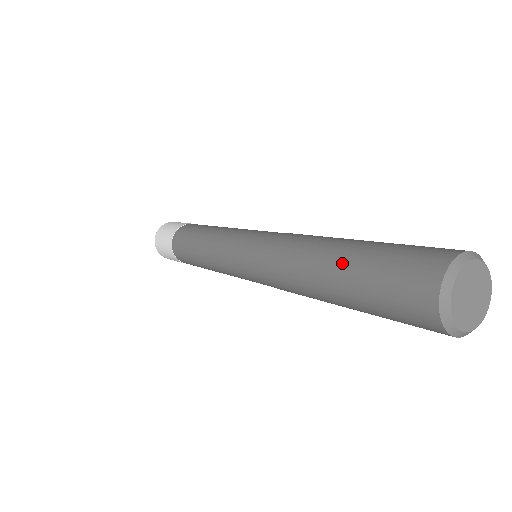
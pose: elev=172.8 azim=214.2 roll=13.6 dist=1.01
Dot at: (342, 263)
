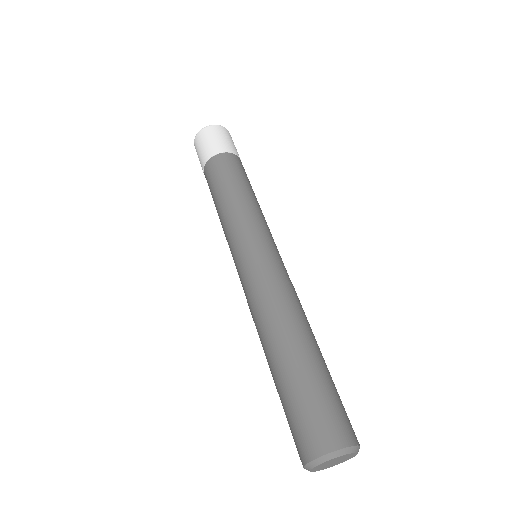
Dot at: (284, 370)
